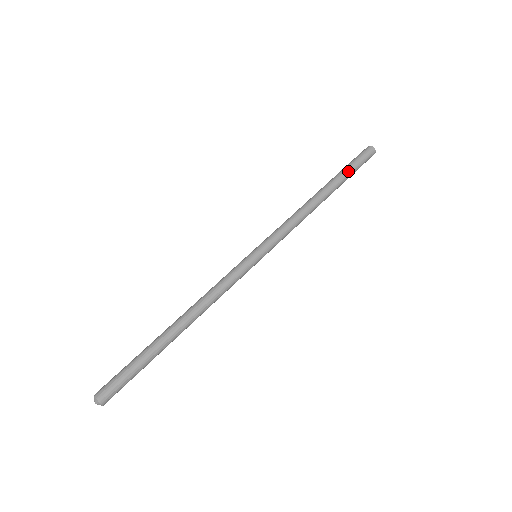
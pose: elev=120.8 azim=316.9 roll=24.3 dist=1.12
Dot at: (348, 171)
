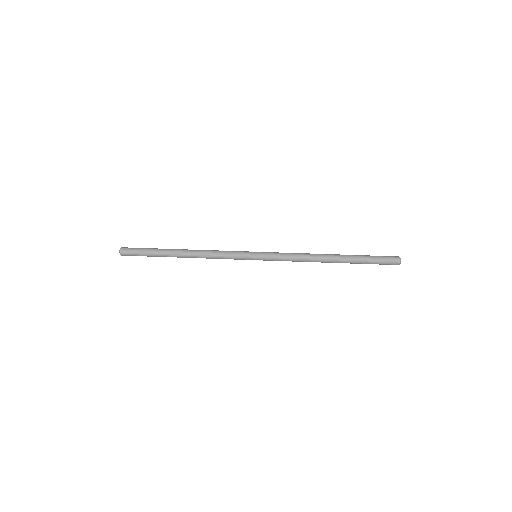
Dot at: (363, 255)
